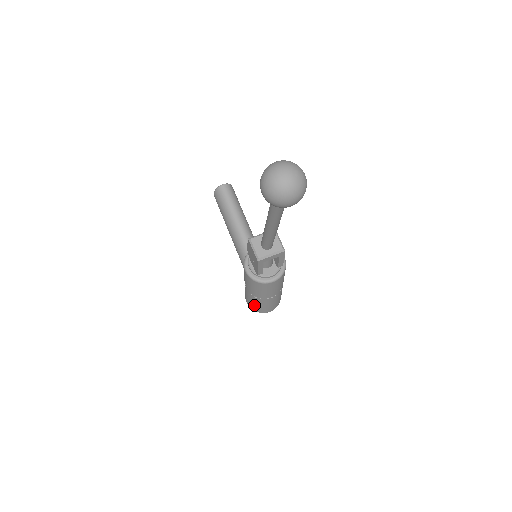
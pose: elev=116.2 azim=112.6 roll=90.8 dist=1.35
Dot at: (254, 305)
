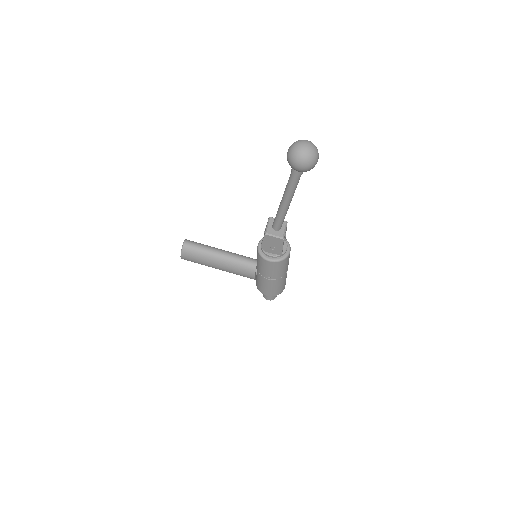
Dot at: (278, 289)
